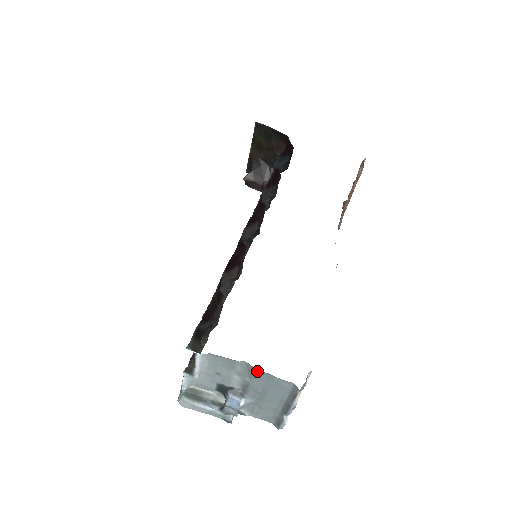
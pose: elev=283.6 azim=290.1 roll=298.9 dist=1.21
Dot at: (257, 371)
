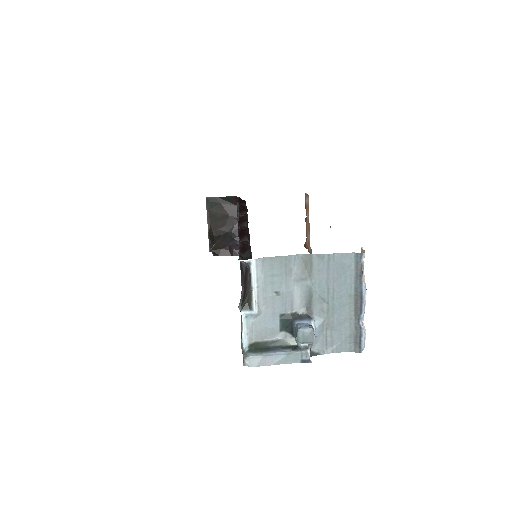
Dot at: (315, 259)
